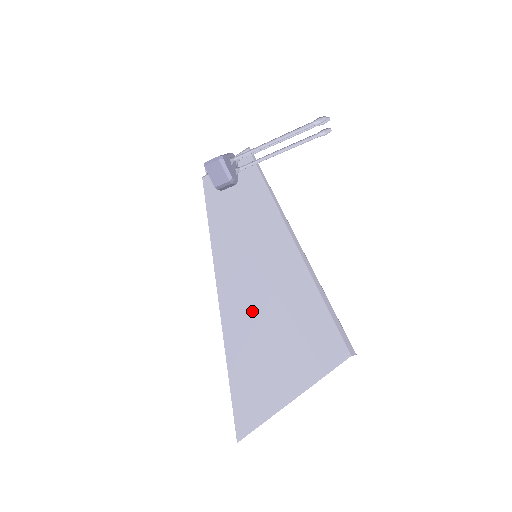
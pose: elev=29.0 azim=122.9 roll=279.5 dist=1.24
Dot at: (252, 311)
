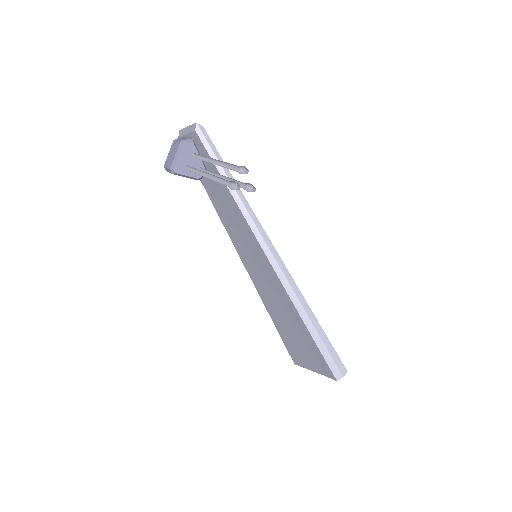
Dot at: (271, 300)
